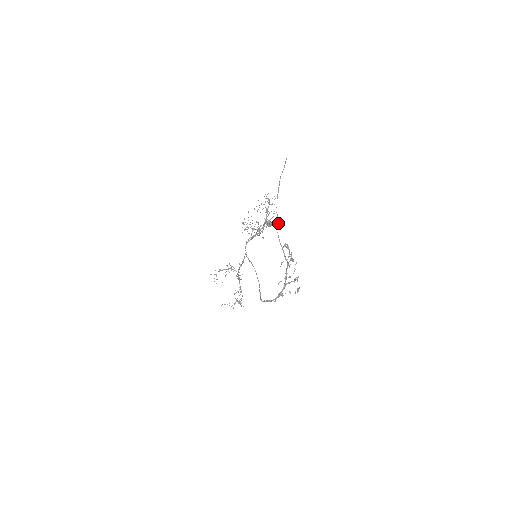
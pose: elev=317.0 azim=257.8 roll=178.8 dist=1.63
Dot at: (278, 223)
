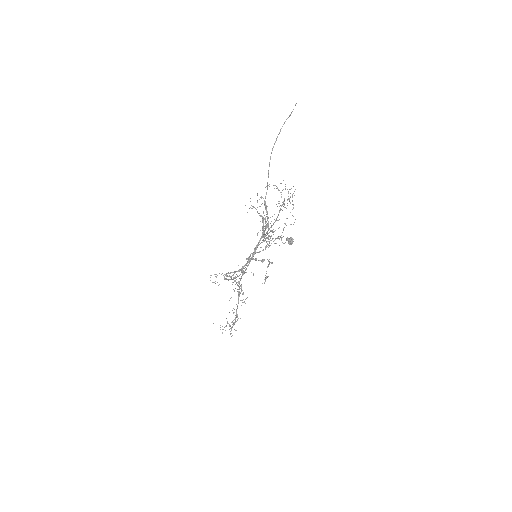
Dot at: occluded
